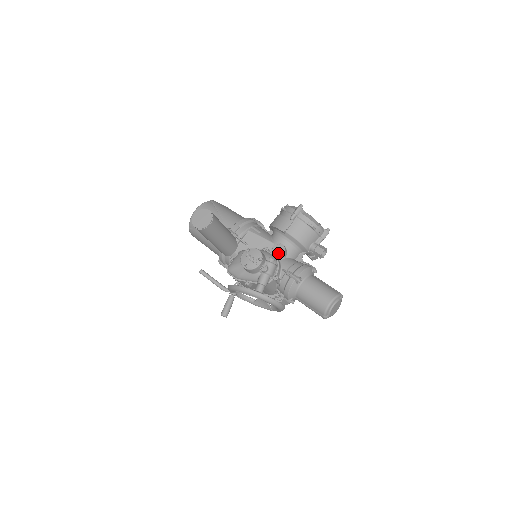
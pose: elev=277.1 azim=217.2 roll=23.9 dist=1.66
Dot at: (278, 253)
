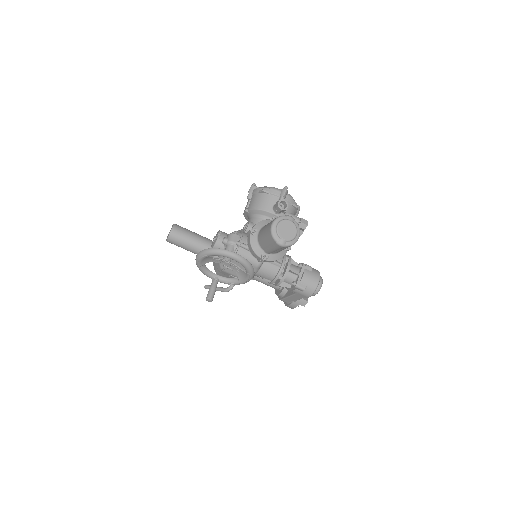
Dot at: (245, 229)
